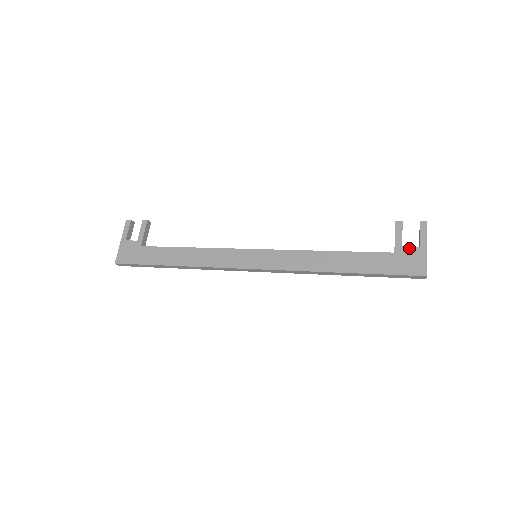
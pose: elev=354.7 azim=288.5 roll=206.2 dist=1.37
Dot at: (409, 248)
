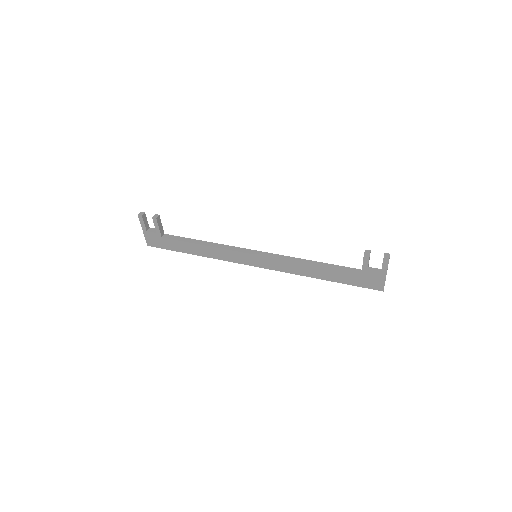
Dot at: (373, 274)
